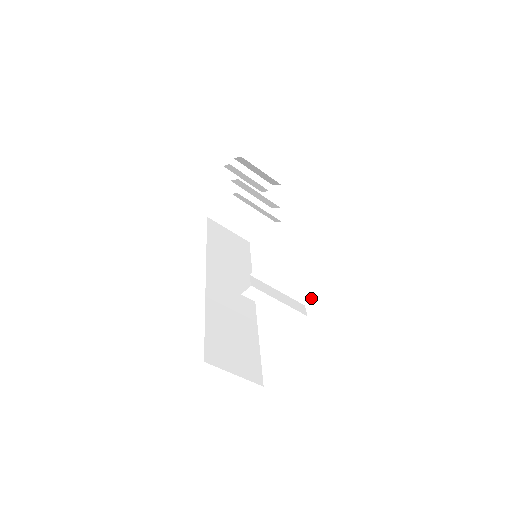
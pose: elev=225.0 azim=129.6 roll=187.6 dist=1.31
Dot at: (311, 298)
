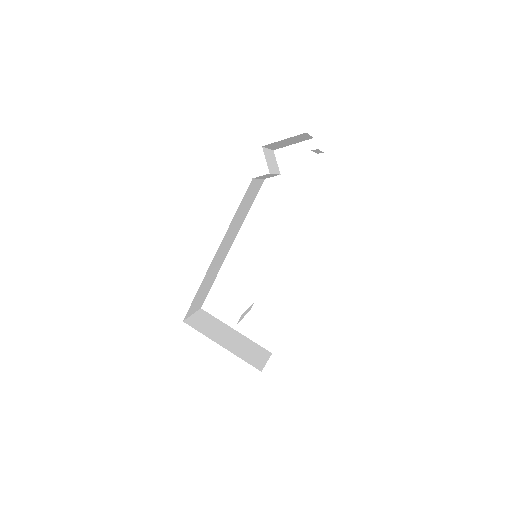
Dot at: occluded
